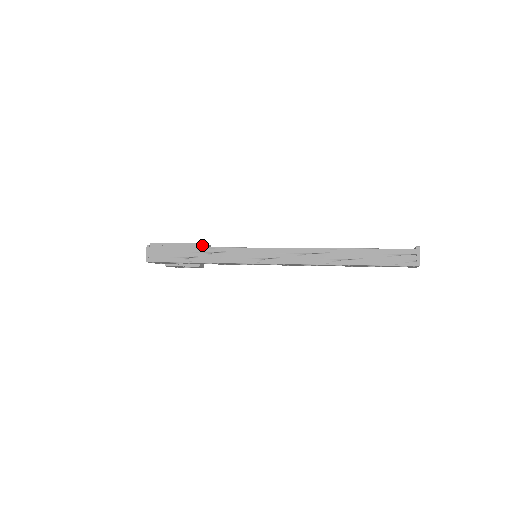
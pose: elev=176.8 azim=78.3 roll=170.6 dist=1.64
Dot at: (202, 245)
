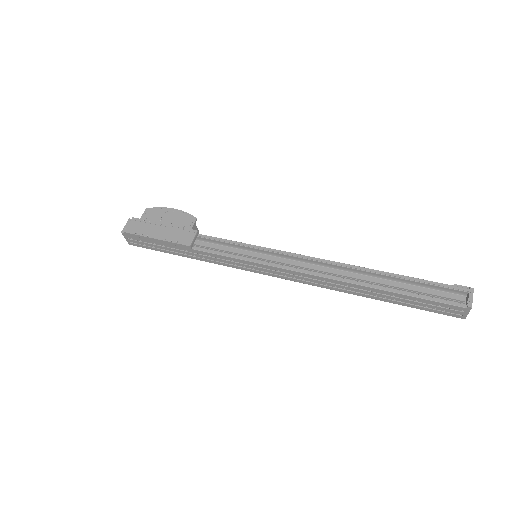
Dot at: (186, 247)
